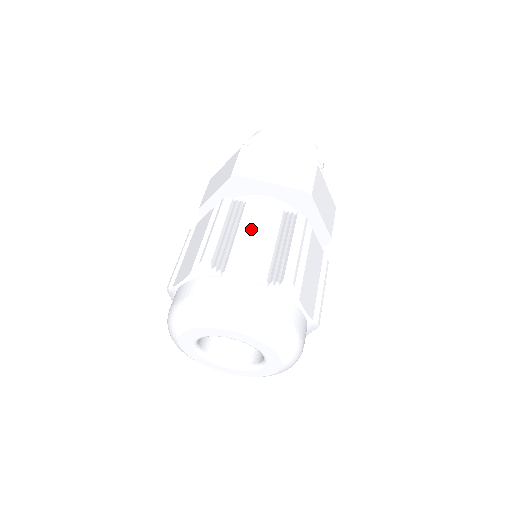
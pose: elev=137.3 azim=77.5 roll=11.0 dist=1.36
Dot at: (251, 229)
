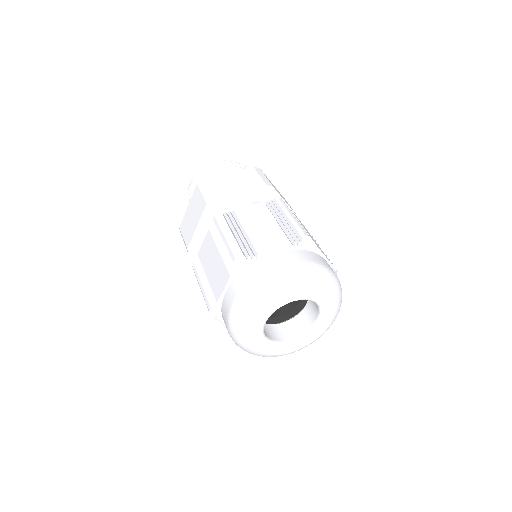
Dot at: (252, 222)
